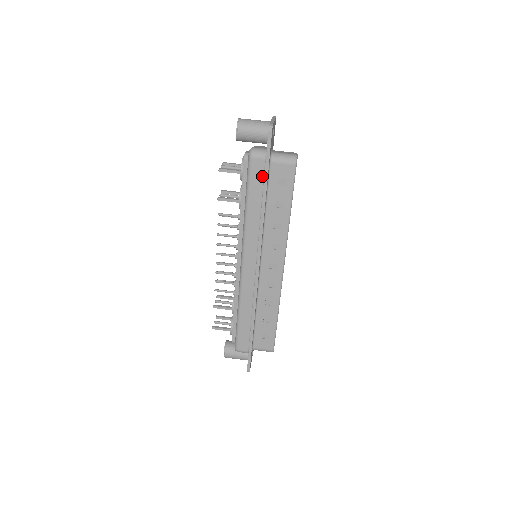
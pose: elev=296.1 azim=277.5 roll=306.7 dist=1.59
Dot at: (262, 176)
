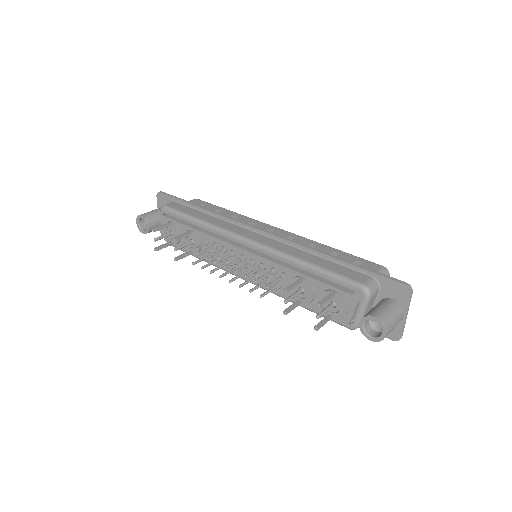
Dot at: (184, 206)
